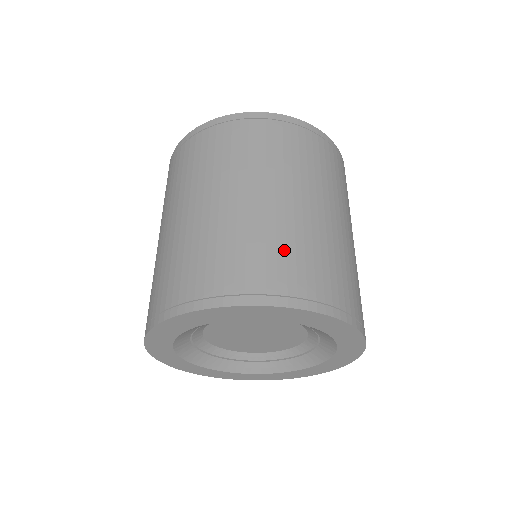
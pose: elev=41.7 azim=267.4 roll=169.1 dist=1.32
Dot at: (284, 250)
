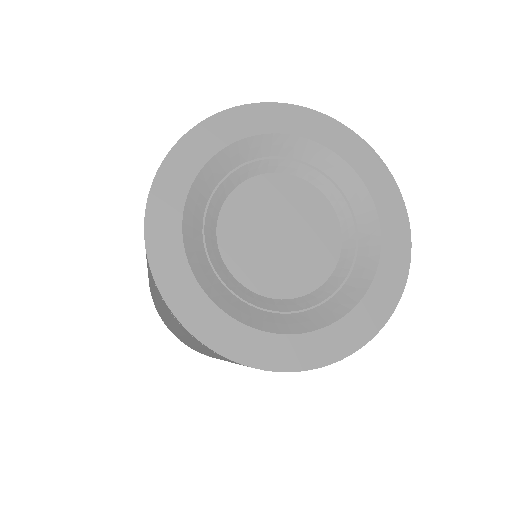
Dot at: occluded
